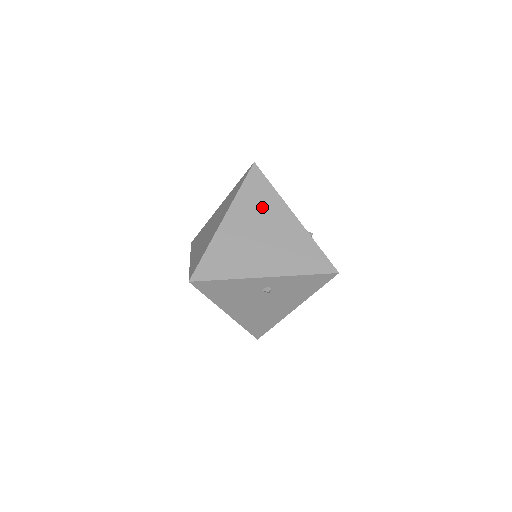
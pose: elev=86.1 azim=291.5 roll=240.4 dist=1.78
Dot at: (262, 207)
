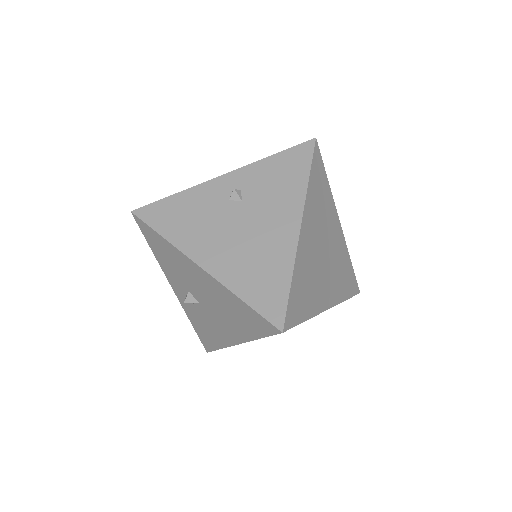
Dot at: occluded
